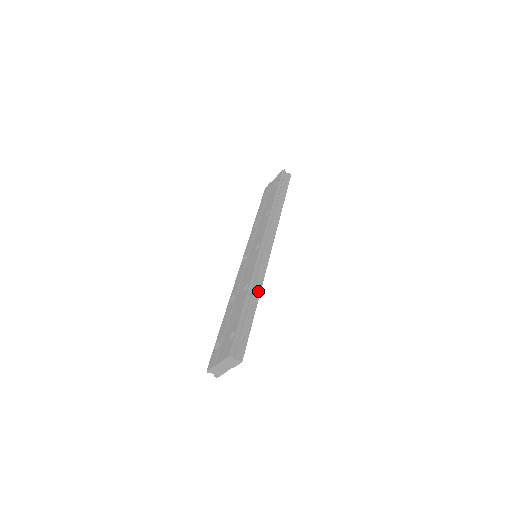
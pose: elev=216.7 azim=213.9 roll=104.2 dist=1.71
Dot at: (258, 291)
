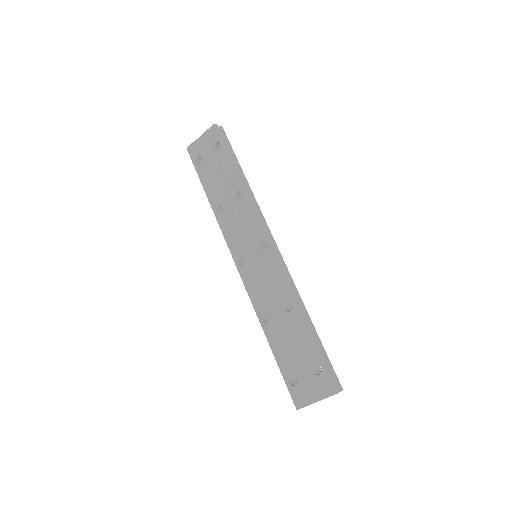
Dot at: (303, 306)
